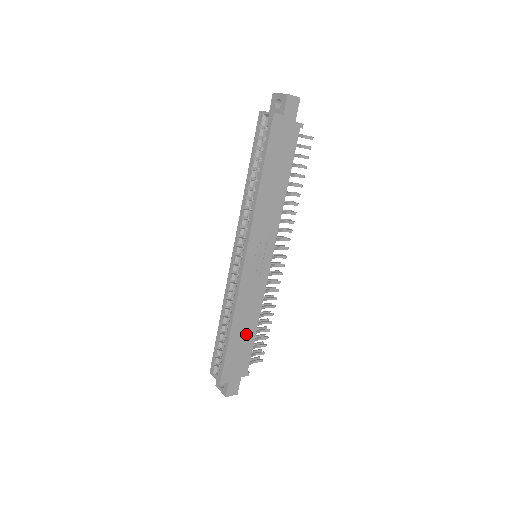
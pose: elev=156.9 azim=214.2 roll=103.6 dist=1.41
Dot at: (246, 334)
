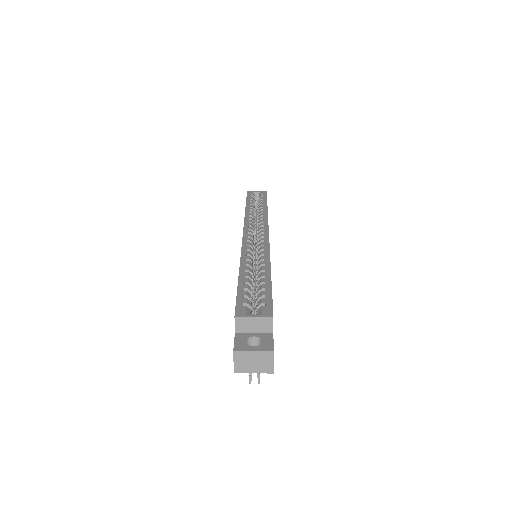
Dot at: occluded
